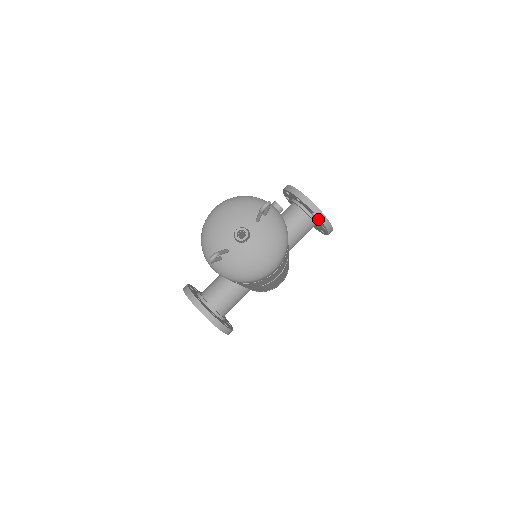
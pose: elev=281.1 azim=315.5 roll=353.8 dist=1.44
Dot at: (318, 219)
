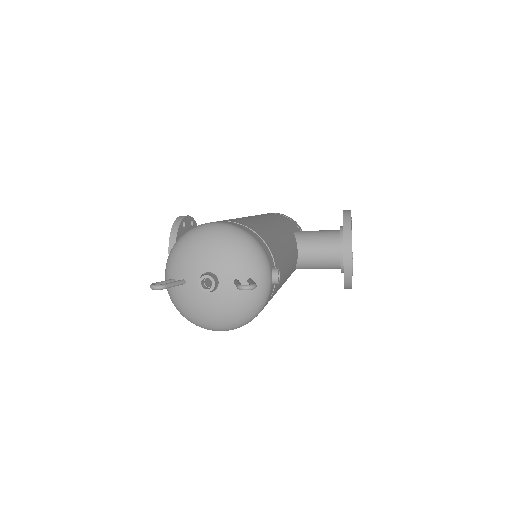
Dot at: (344, 273)
